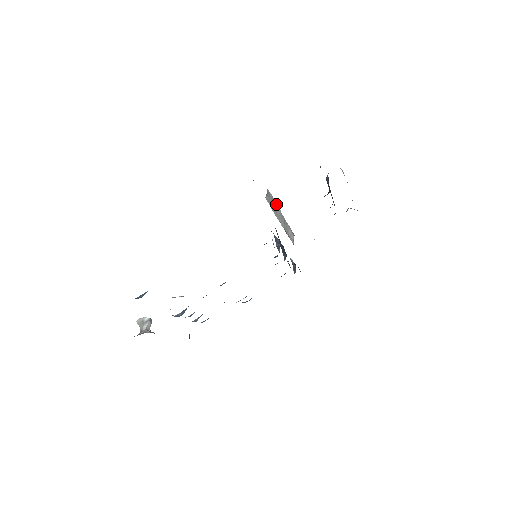
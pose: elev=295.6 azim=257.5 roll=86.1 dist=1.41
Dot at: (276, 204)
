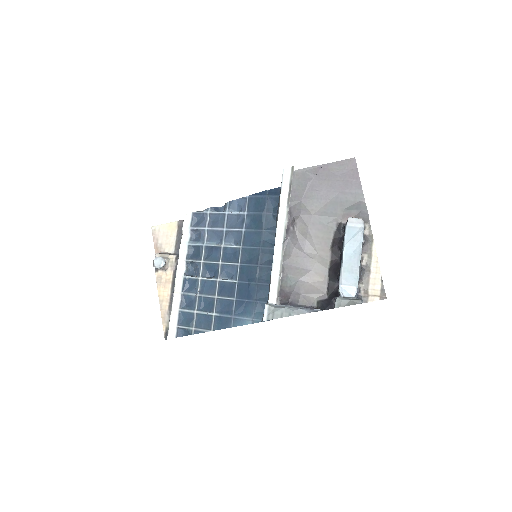
Dot at: (282, 260)
